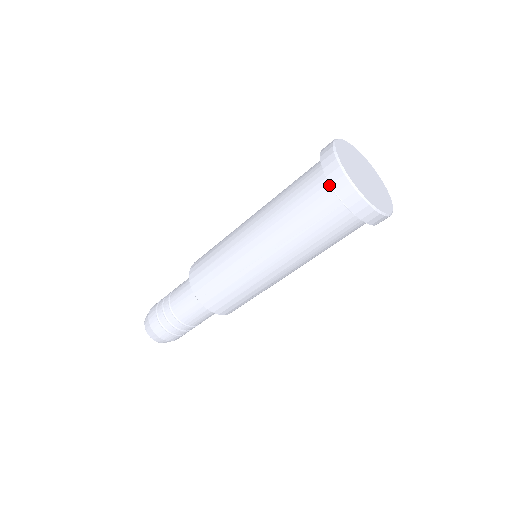
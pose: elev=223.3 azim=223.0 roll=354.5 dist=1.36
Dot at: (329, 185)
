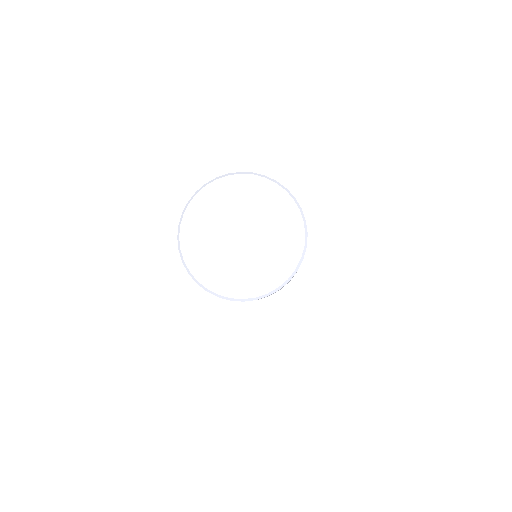
Dot at: occluded
